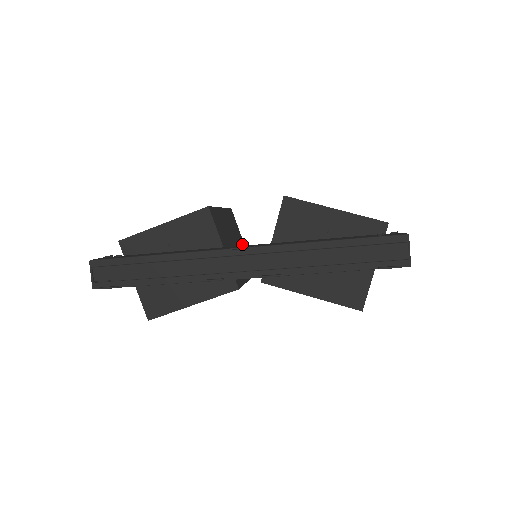
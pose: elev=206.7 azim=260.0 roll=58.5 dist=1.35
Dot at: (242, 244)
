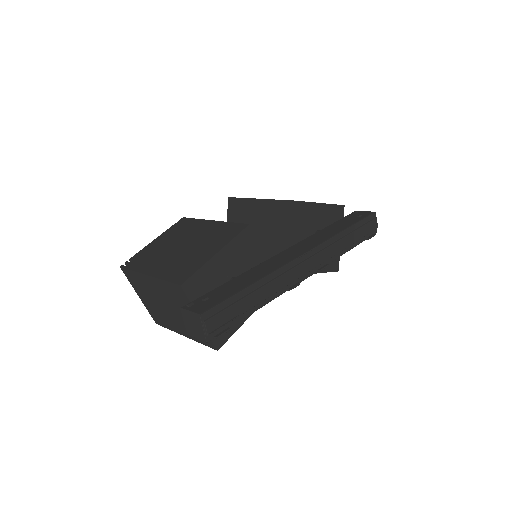
Dot at: occluded
